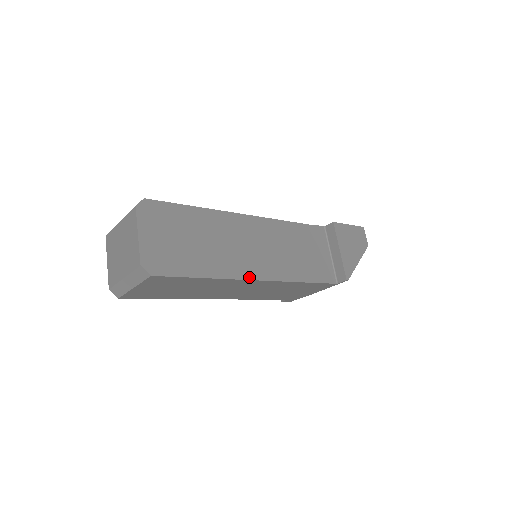
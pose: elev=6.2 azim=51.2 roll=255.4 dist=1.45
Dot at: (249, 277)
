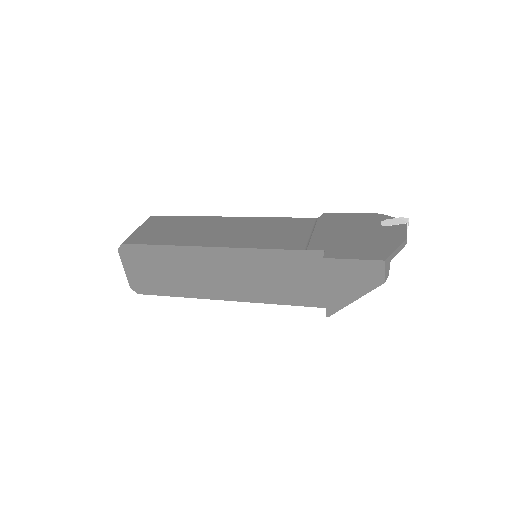
Dot at: (216, 298)
